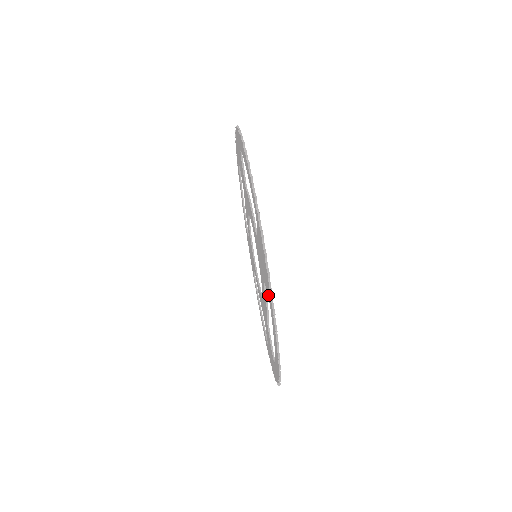
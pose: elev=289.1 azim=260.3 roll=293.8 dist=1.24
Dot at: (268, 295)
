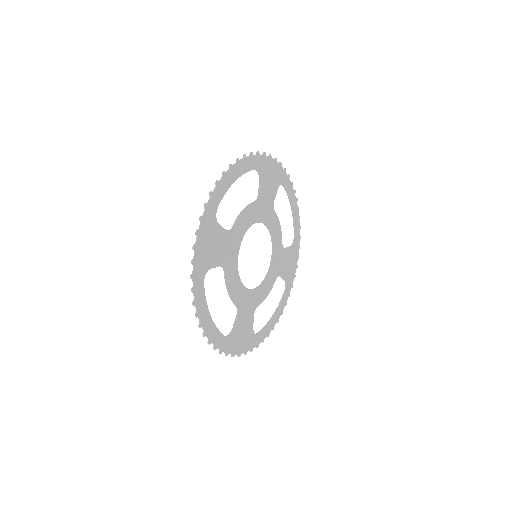
Dot at: (259, 171)
